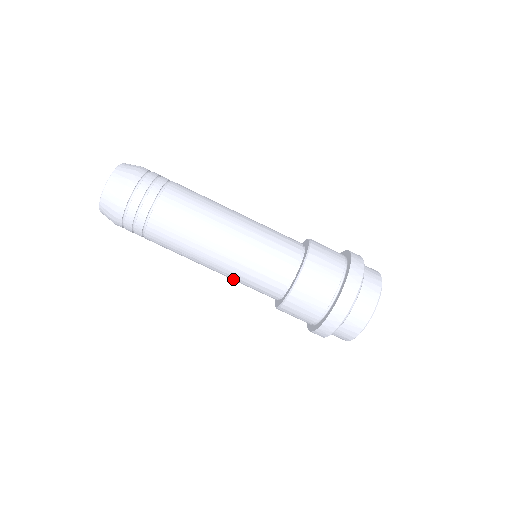
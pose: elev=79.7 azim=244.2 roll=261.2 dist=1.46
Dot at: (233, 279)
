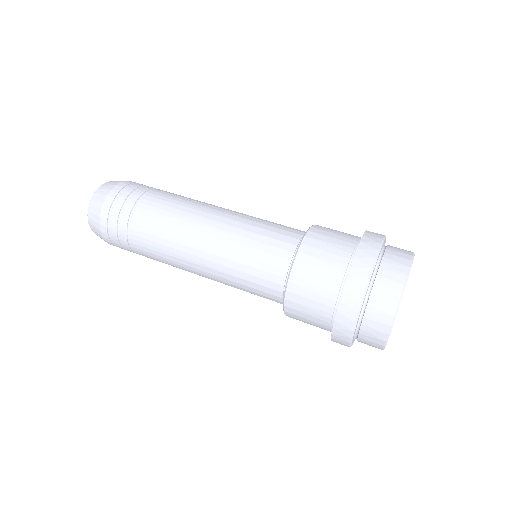
Dot at: (230, 254)
